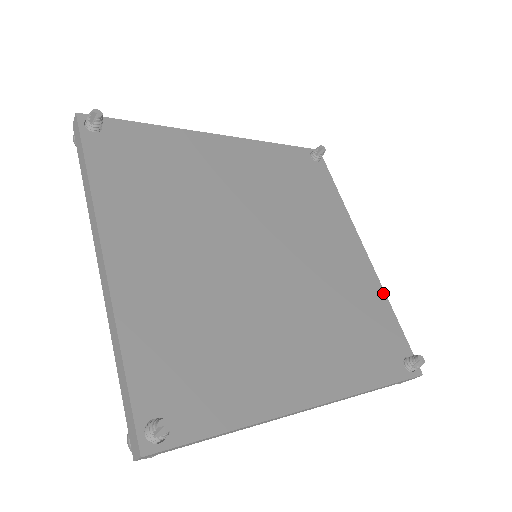
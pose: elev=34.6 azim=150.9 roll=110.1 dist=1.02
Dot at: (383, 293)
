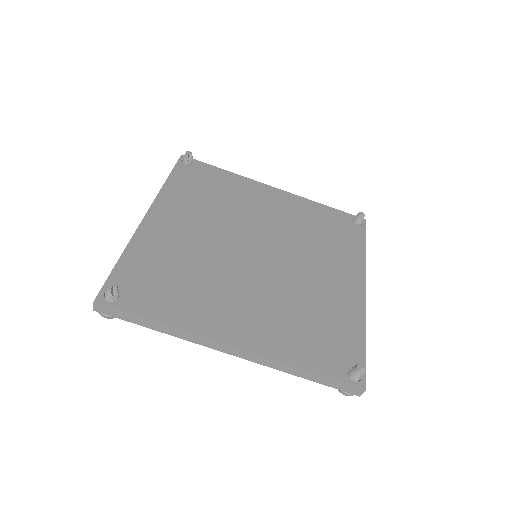
Dot at: (309, 201)
